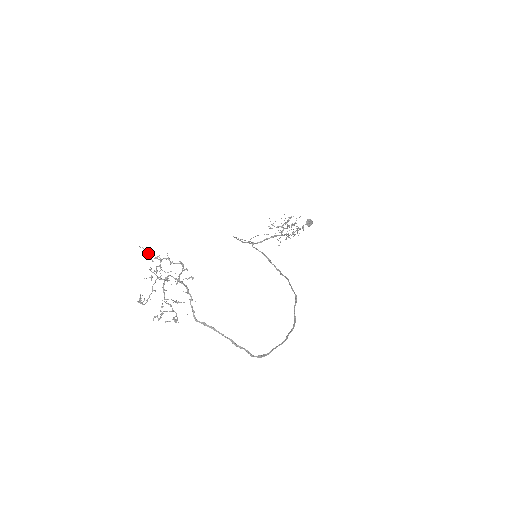
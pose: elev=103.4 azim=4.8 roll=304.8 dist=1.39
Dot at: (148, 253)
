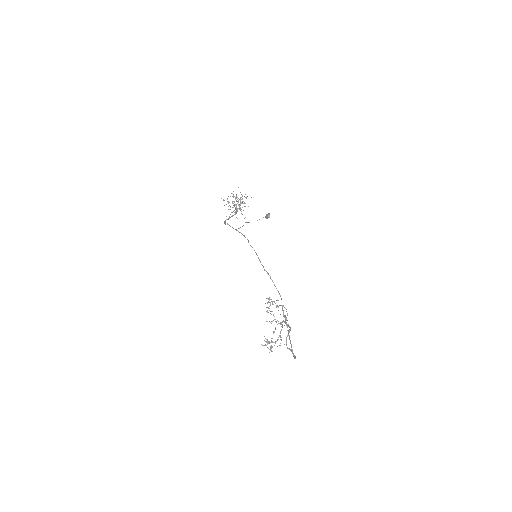
Dot at: occluded
